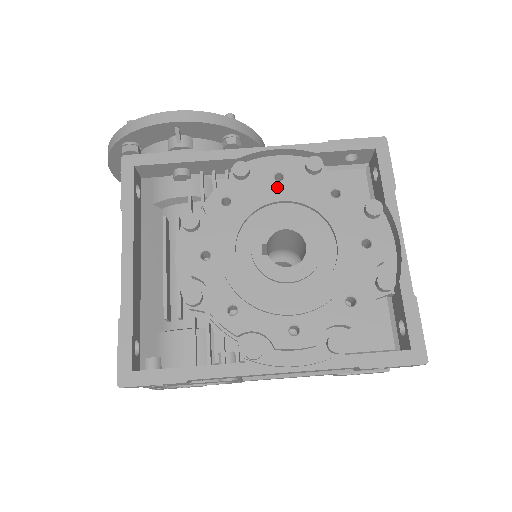
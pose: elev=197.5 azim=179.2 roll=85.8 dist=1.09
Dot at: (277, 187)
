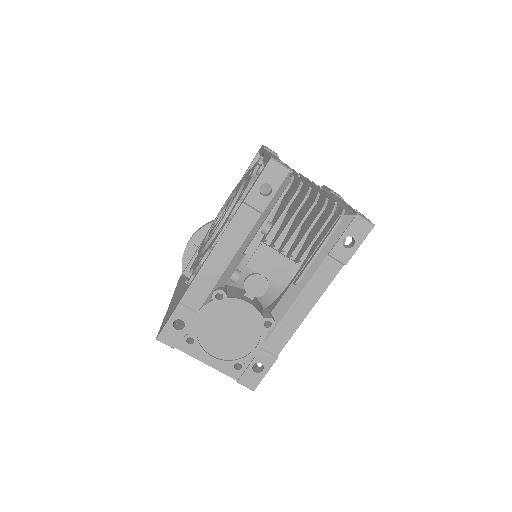
Dot at: occluded
